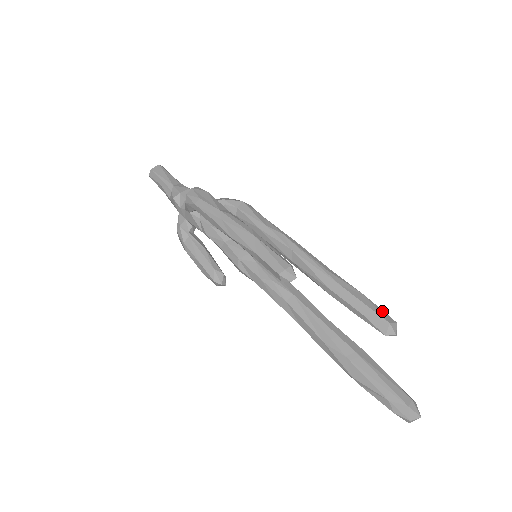
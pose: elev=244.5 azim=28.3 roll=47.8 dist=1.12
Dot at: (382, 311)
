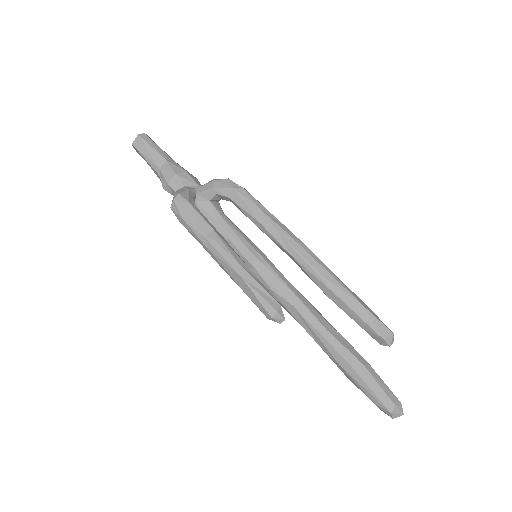
Dot at: (379, 323)
